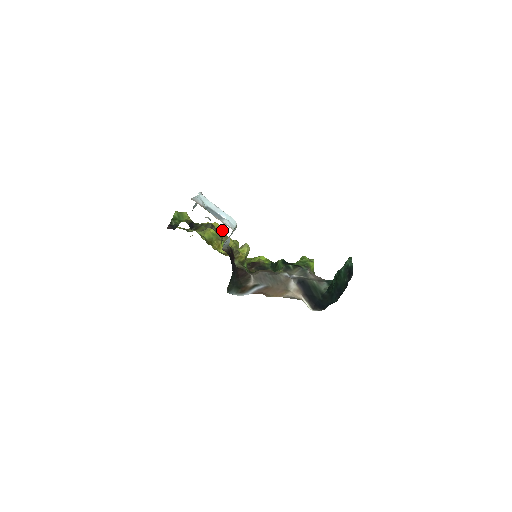
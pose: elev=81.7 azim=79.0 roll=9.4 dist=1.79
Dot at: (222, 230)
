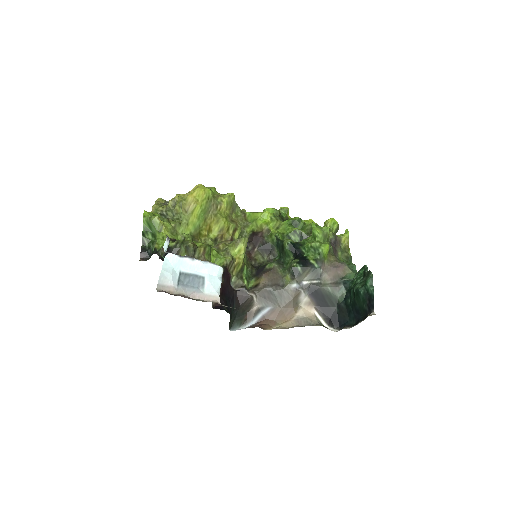
Dot at: (209, 197)
